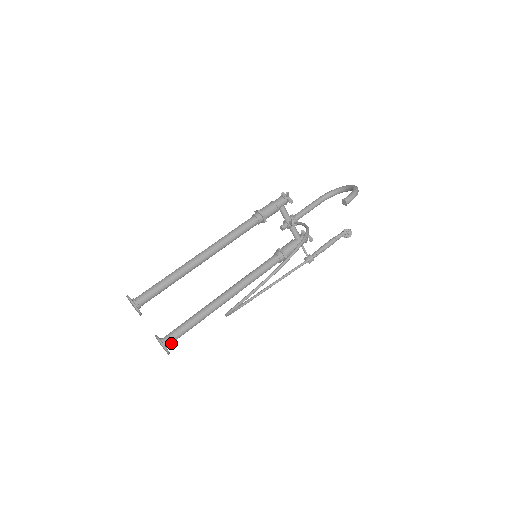
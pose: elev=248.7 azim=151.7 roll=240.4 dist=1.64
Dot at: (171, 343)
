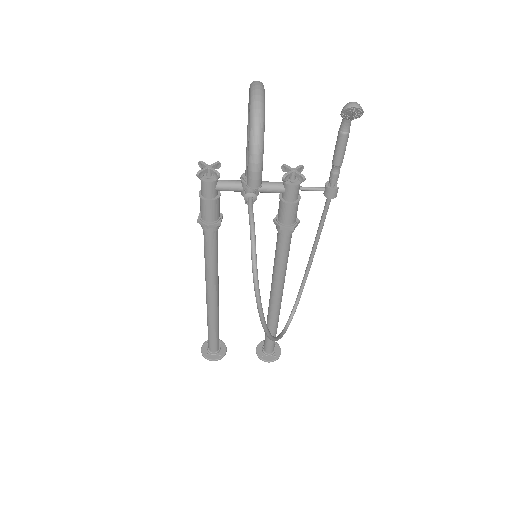
Dot at: (273, 349)
